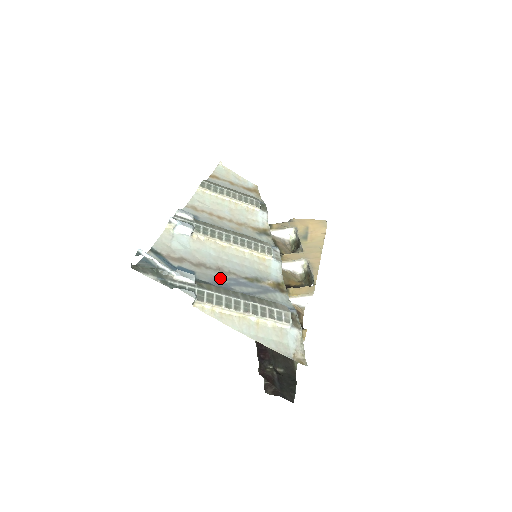
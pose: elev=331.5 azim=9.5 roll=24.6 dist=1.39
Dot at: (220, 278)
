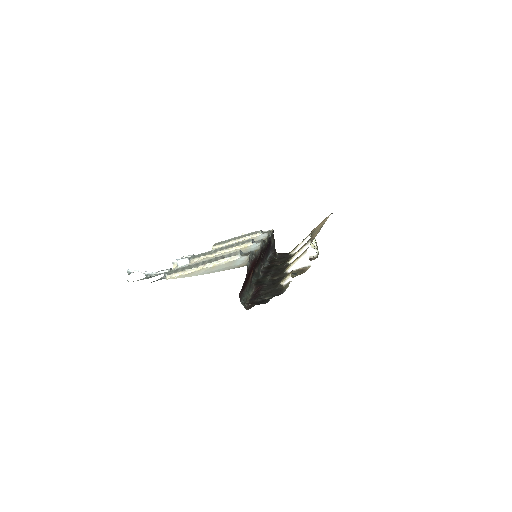
Dot at: occluded
